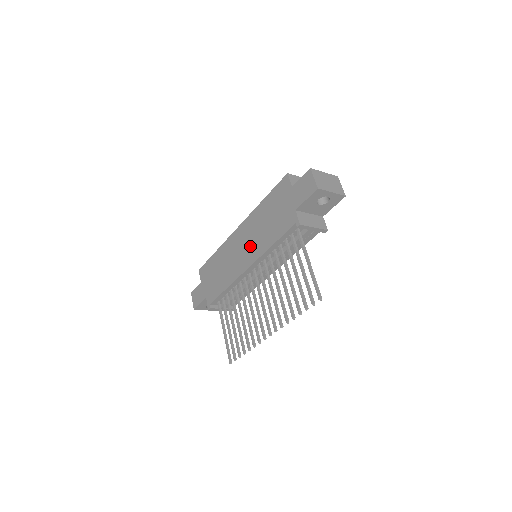
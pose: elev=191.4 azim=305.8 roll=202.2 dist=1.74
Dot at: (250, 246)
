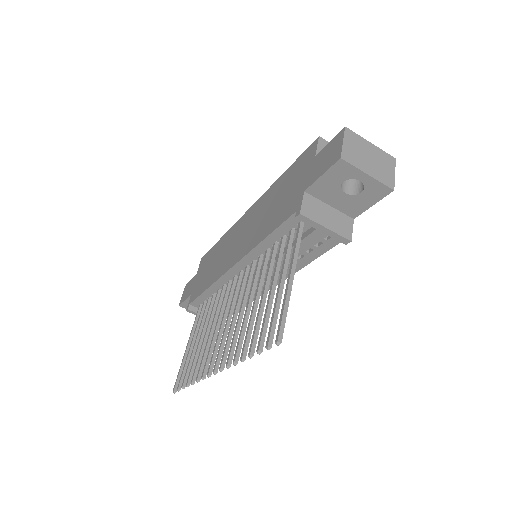
Dot at: (246, 237)
